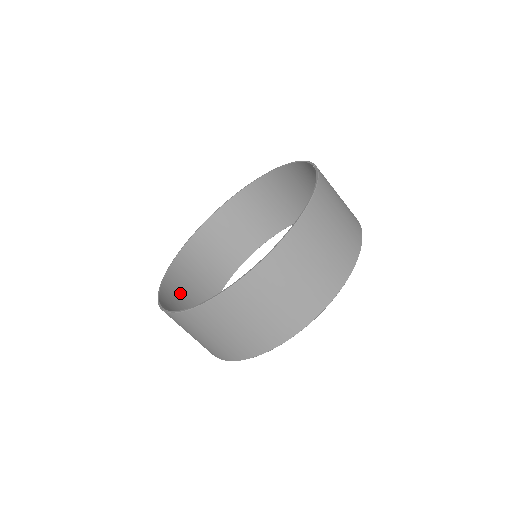
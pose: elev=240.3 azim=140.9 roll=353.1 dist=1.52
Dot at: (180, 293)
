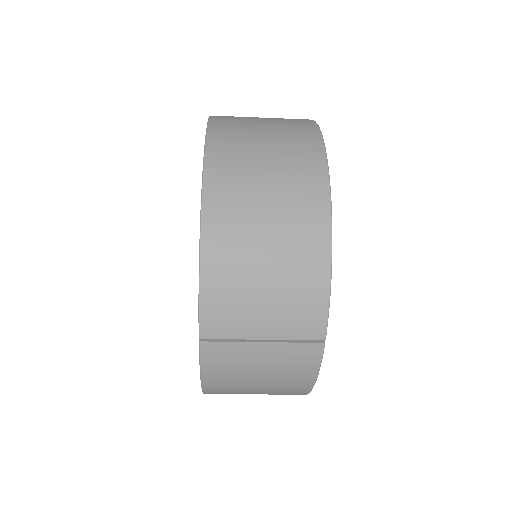
Dot at: occluded
